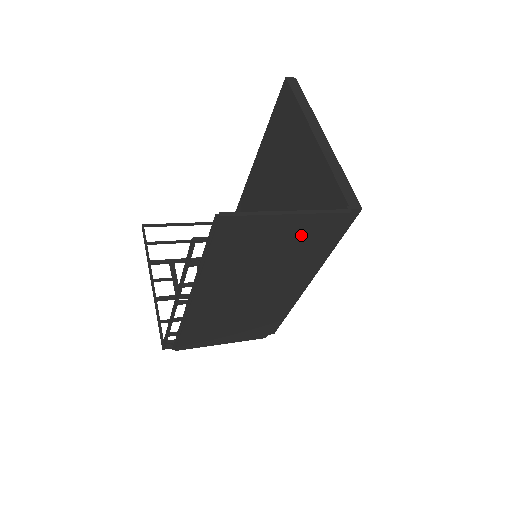
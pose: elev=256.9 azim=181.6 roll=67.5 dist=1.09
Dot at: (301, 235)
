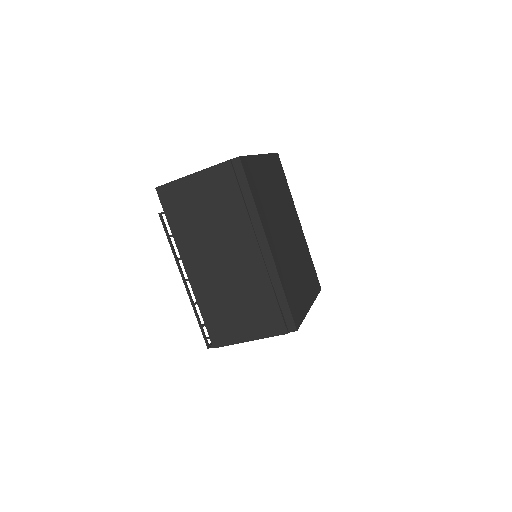
Dot at: (213, 190)
